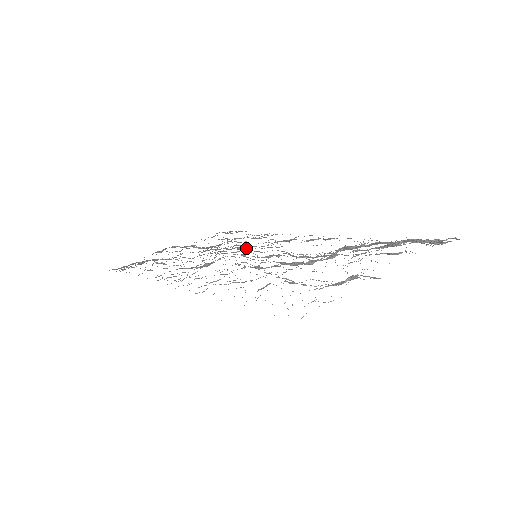
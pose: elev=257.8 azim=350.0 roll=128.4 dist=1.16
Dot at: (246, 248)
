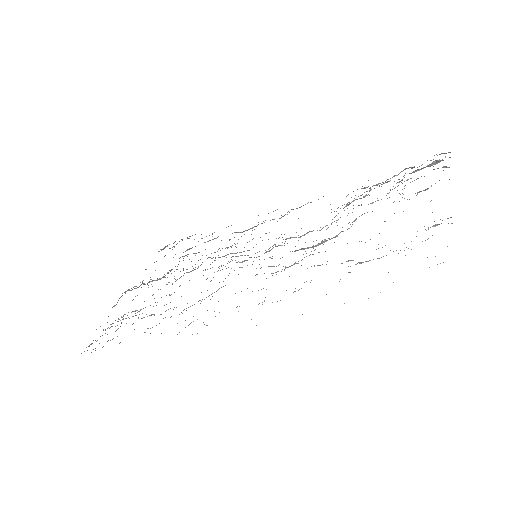
Dot at: occluded
